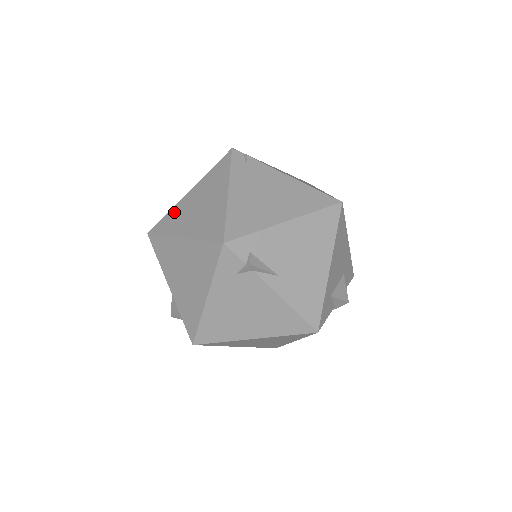
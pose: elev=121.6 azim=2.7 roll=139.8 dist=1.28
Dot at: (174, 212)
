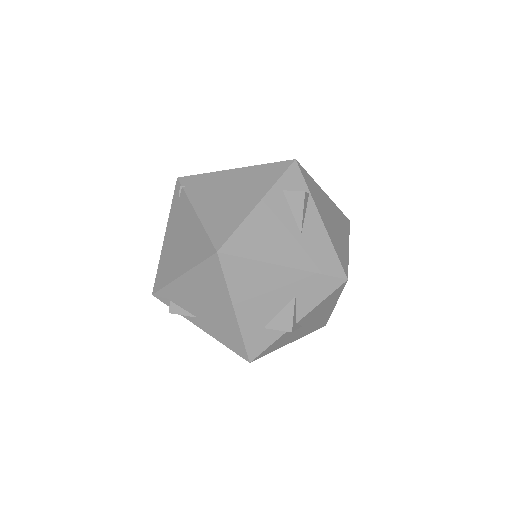
Dot at: occluded
